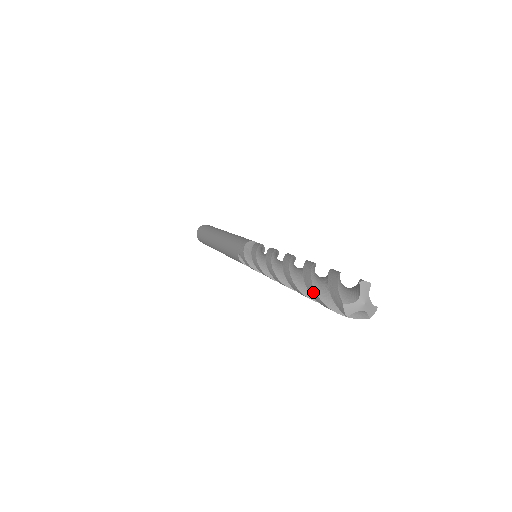
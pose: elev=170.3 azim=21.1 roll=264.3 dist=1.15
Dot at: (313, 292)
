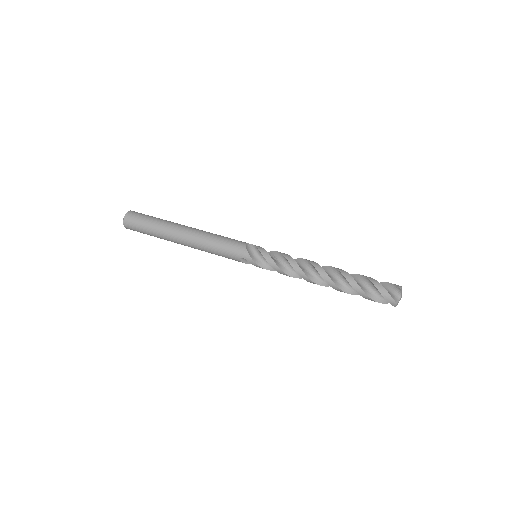
Dot at: (364, 295)
